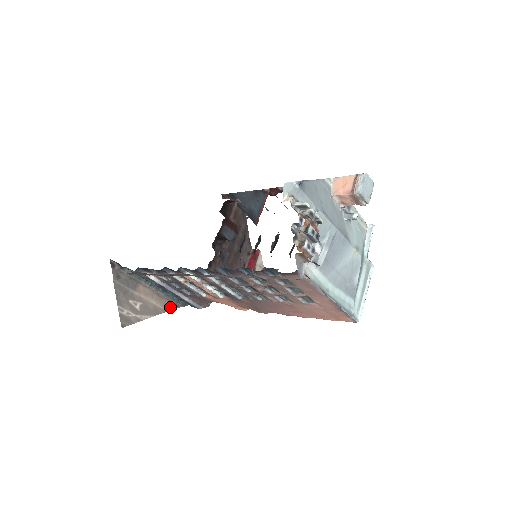
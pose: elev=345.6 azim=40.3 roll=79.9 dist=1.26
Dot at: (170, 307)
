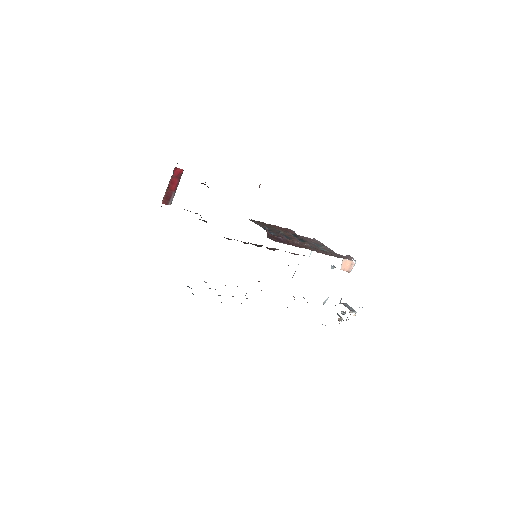
Dot at: occluded
